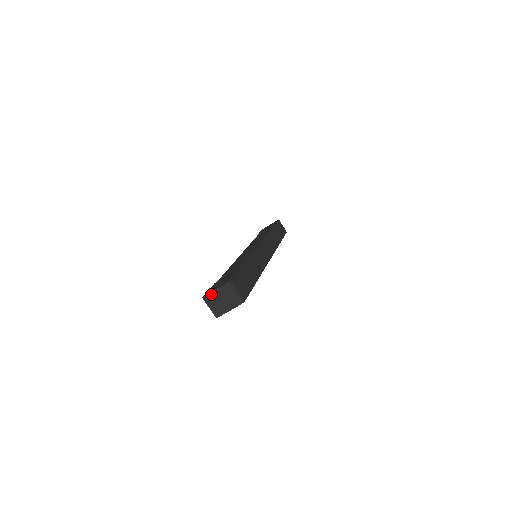
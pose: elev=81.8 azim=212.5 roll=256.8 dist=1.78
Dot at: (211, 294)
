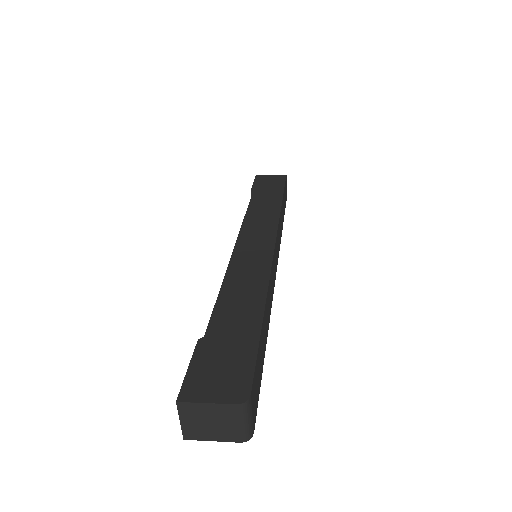
Dot at: (198, 405)
